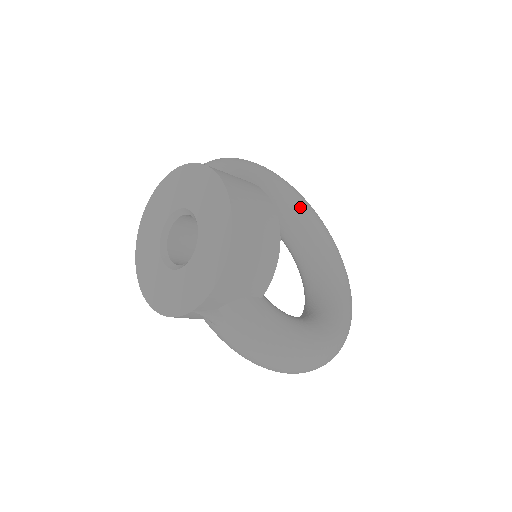
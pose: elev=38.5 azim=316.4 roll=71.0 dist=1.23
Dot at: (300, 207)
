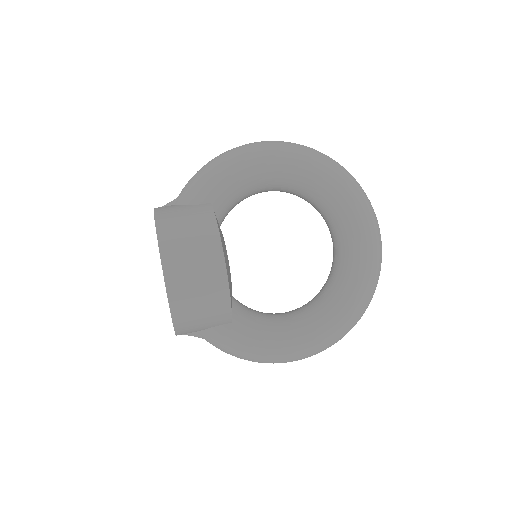
Dot at: (317, 183)
